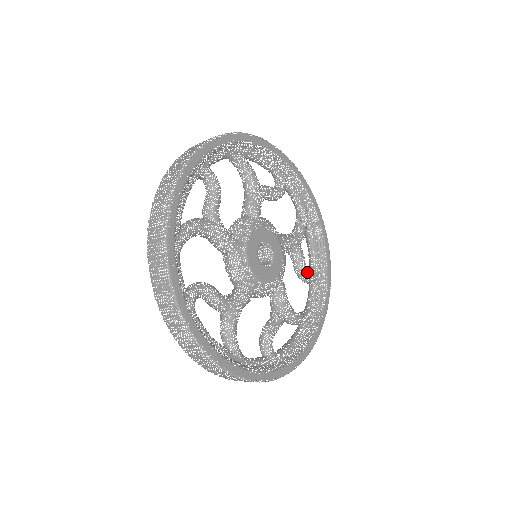
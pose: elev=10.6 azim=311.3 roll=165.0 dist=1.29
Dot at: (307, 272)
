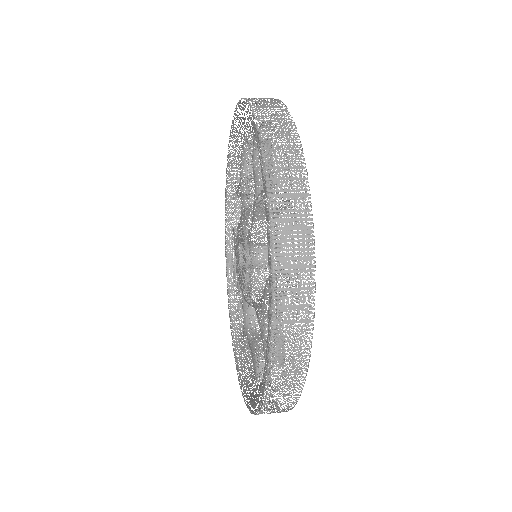
Dot at: (241, 290)
